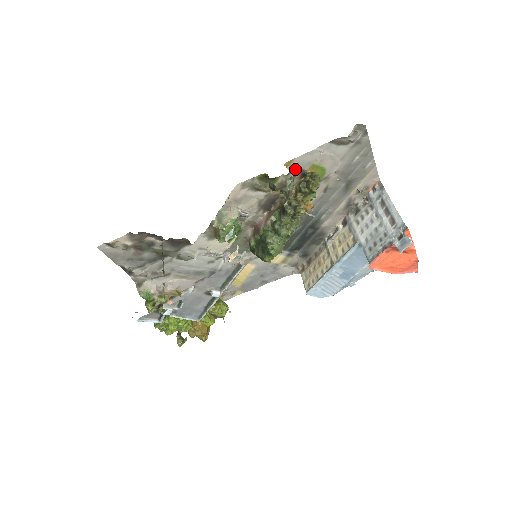
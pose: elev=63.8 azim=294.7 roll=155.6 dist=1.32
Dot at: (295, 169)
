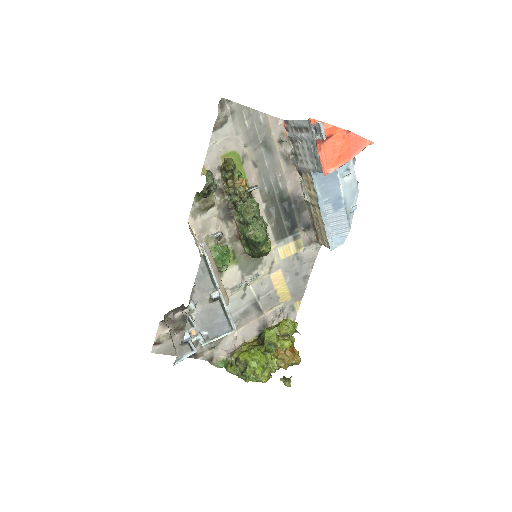
Dot at: (214, 171)
